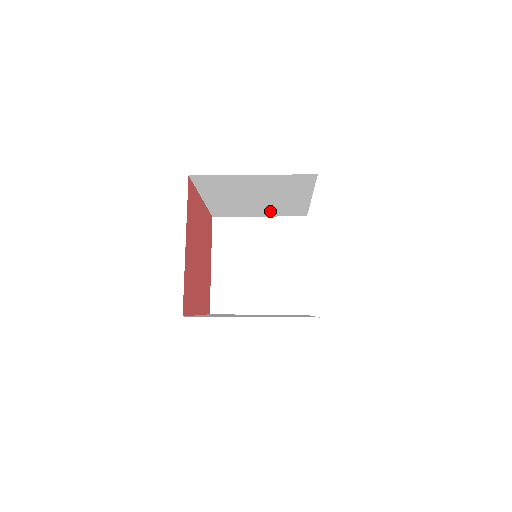
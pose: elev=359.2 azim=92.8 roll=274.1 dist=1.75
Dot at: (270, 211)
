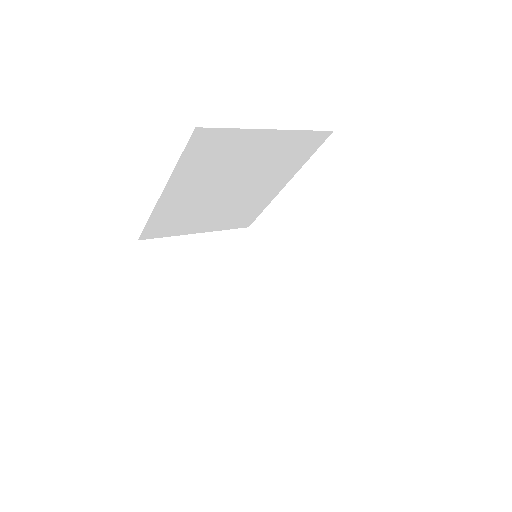
Dot at: (219, 219)
